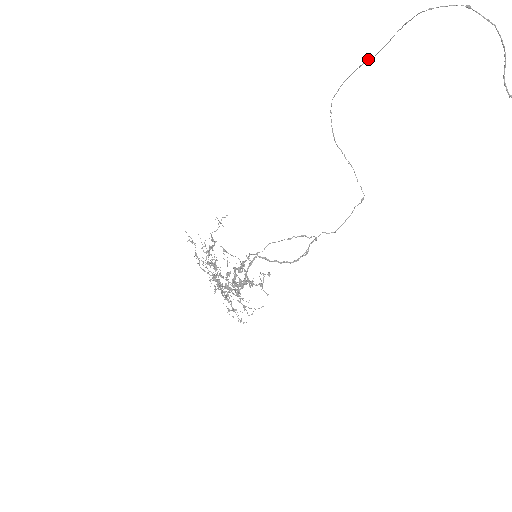
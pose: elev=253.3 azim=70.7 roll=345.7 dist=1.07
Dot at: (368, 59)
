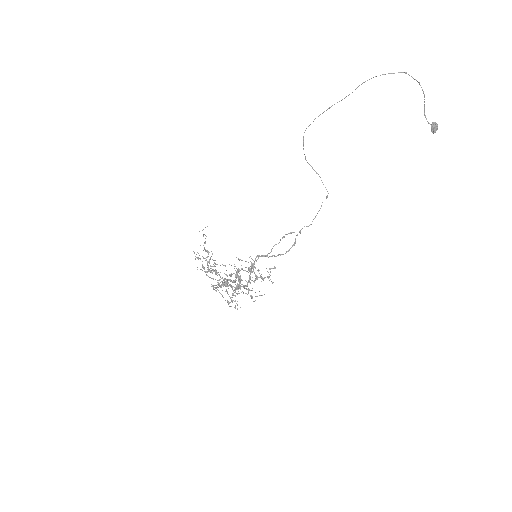
Dot at: occluded
